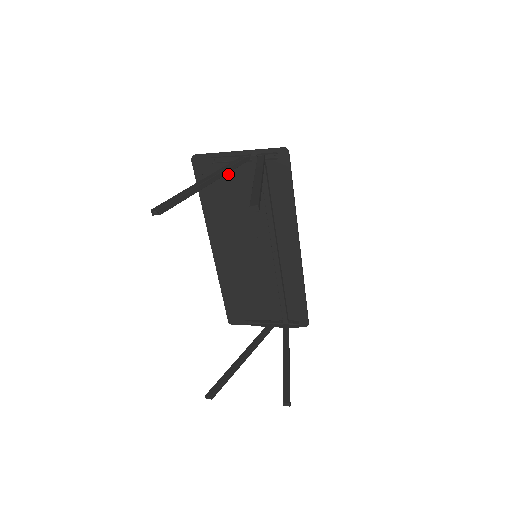
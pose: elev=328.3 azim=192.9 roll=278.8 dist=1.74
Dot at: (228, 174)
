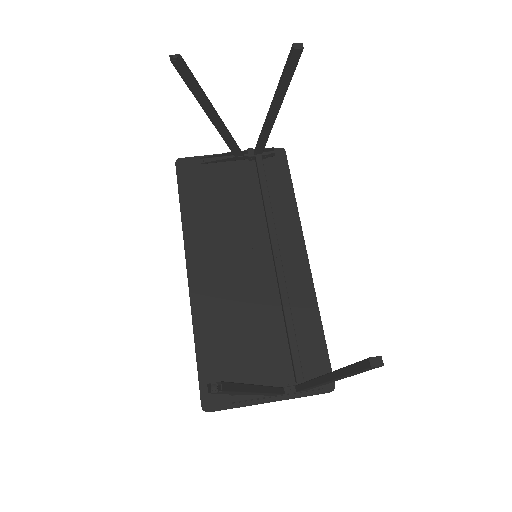
Dot at: (218, 175)
